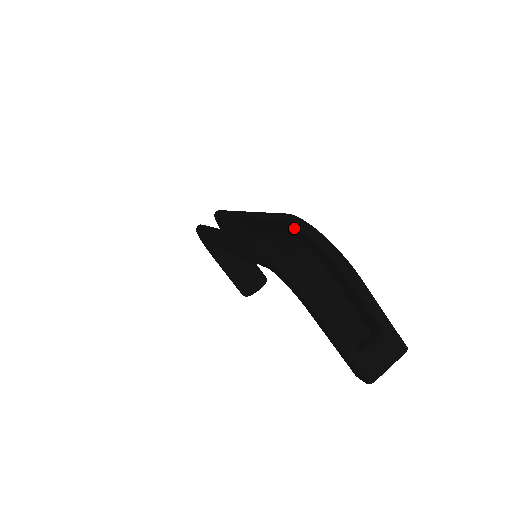
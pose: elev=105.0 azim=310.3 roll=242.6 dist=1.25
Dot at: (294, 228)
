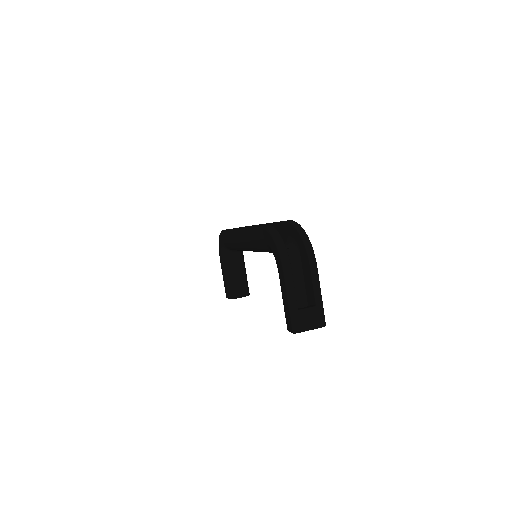
Dot at: (293, 227)
